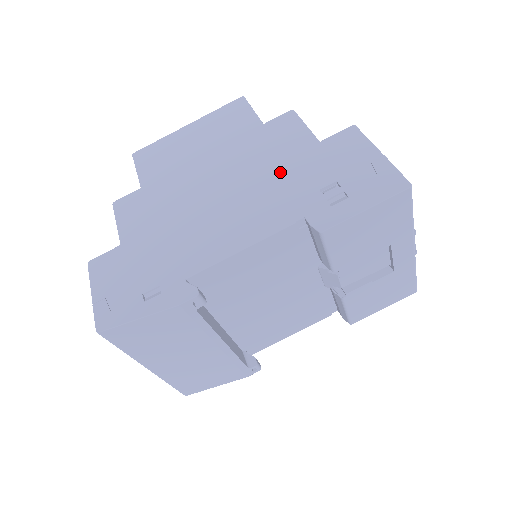
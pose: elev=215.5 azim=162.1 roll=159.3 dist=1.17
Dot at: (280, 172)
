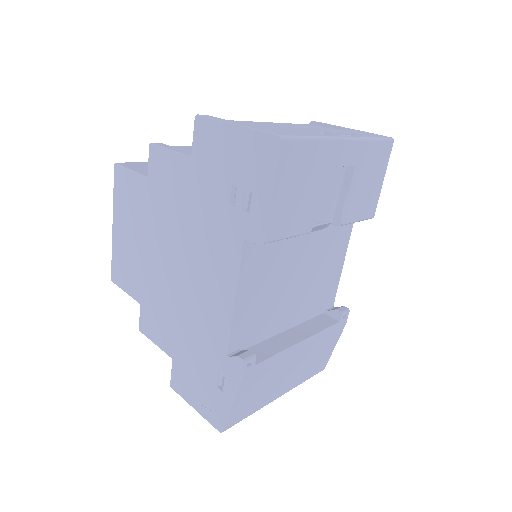
Dot at: (194, 213)
